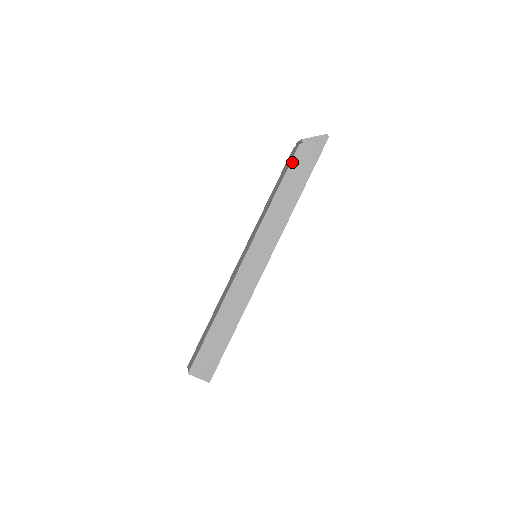
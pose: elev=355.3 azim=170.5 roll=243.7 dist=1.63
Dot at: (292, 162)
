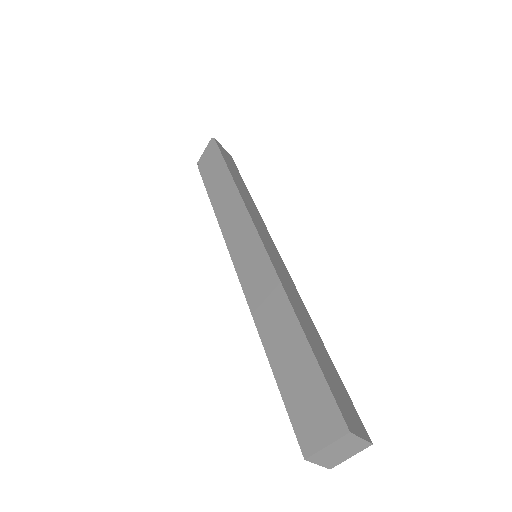
Dot at: (203, 178)
